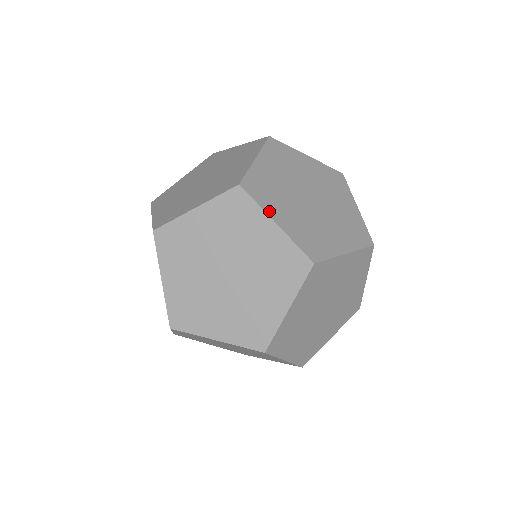
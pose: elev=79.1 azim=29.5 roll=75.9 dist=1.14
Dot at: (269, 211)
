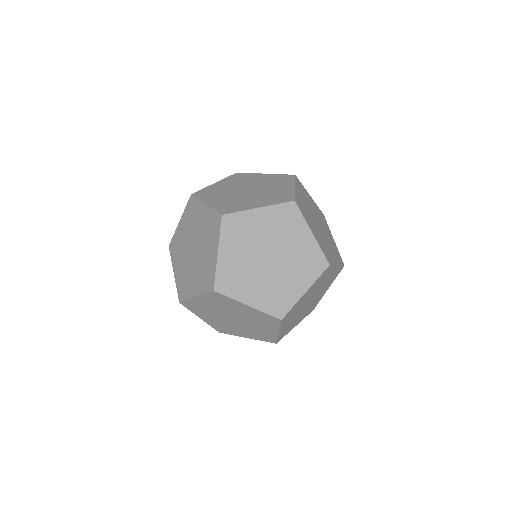
Dot at: (204, 200)
